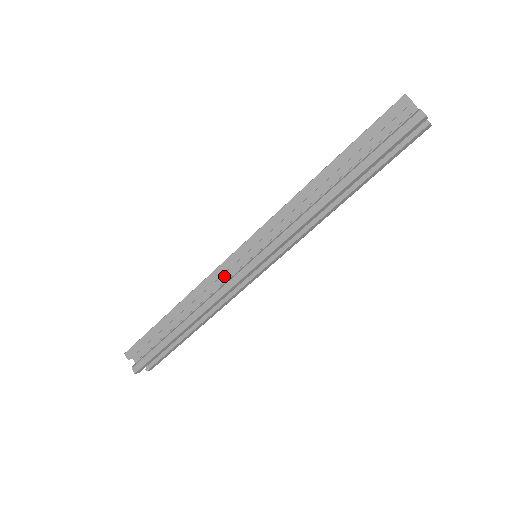
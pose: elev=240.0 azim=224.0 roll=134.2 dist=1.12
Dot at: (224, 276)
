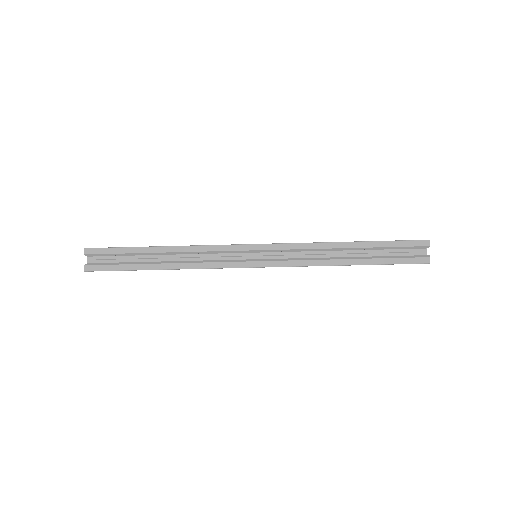
Dot at: (222, 253)
